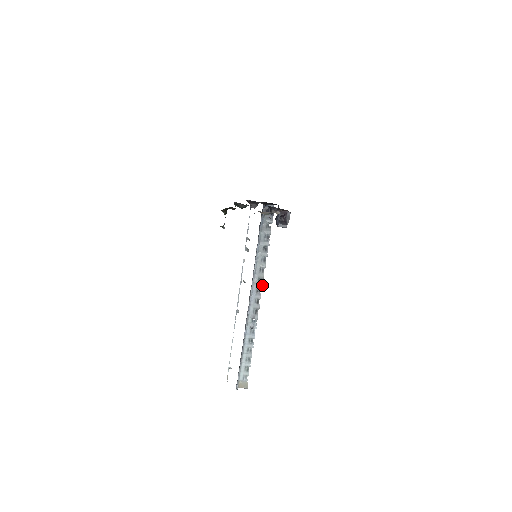
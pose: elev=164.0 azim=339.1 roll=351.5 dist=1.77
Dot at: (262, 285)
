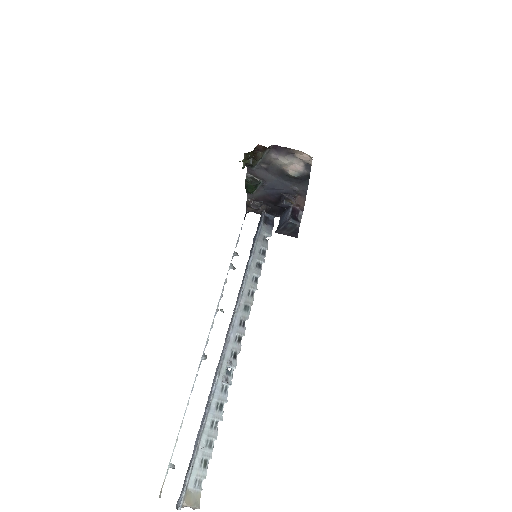
Dot at: occluded
